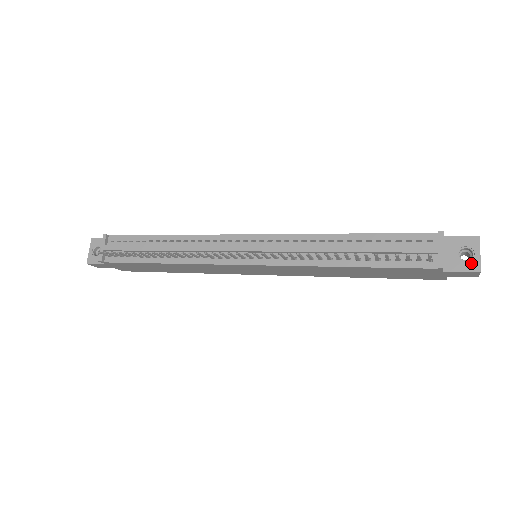
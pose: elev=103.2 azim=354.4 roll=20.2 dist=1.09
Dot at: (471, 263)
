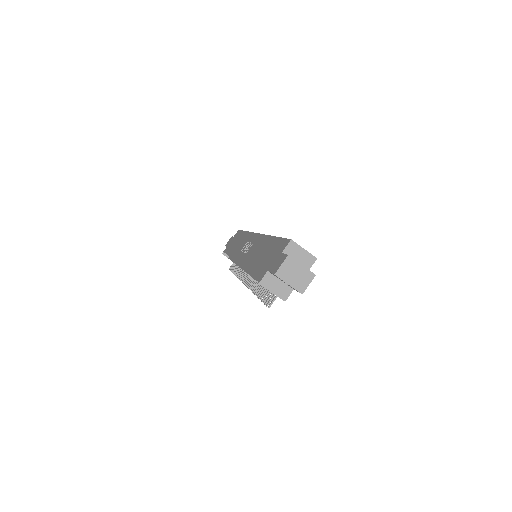
Dot at: occluded
